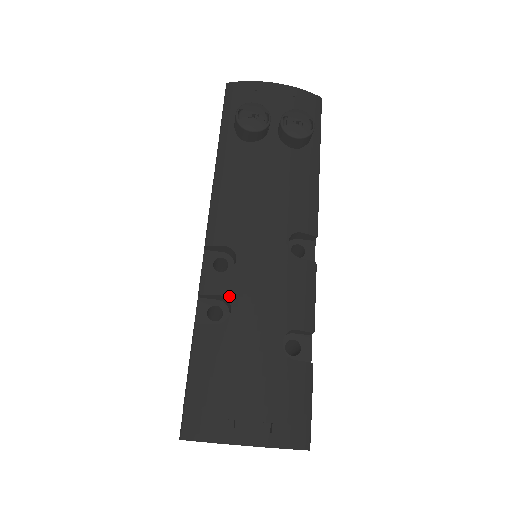
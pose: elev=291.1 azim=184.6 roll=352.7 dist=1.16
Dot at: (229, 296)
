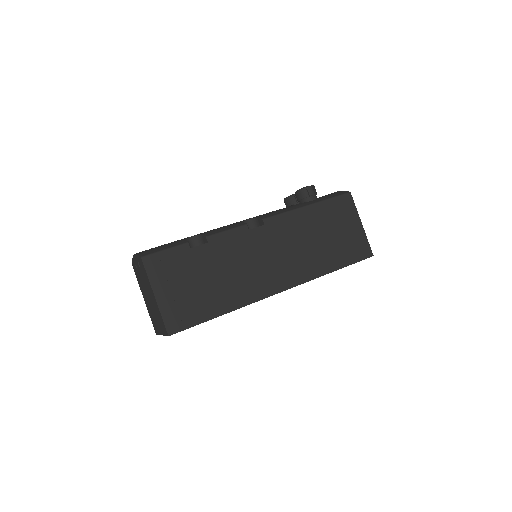
Dot at: occluded
